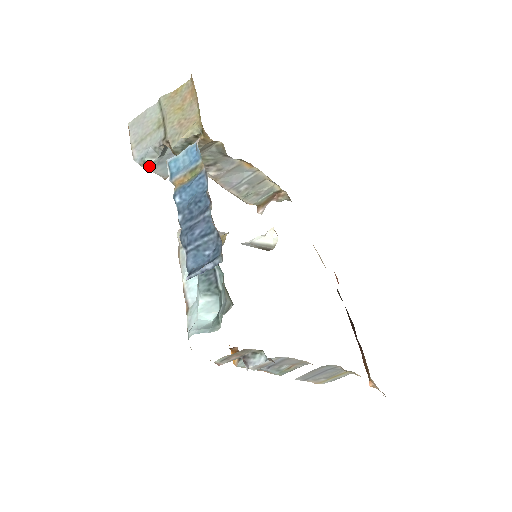
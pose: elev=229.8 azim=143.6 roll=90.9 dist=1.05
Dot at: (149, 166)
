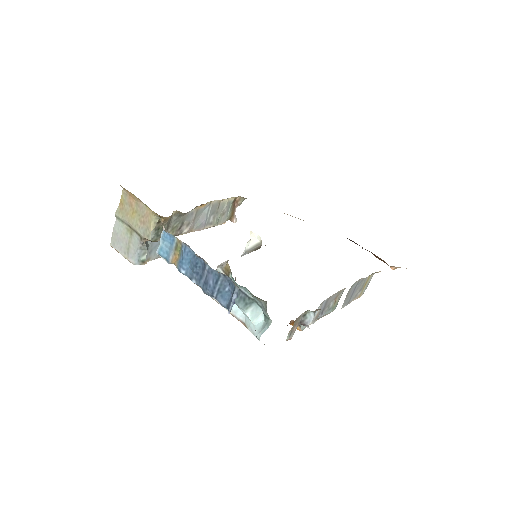
Dot at: (146, 260)
